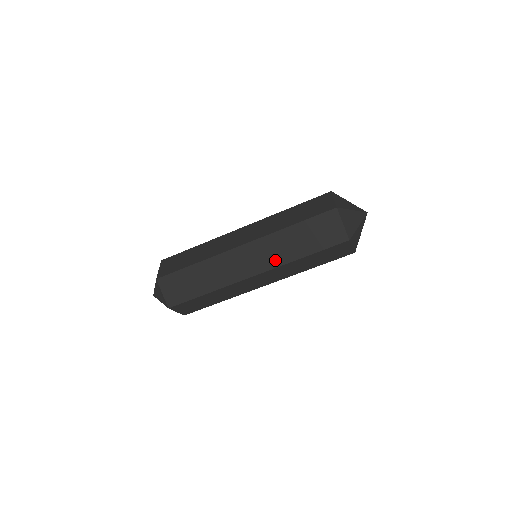
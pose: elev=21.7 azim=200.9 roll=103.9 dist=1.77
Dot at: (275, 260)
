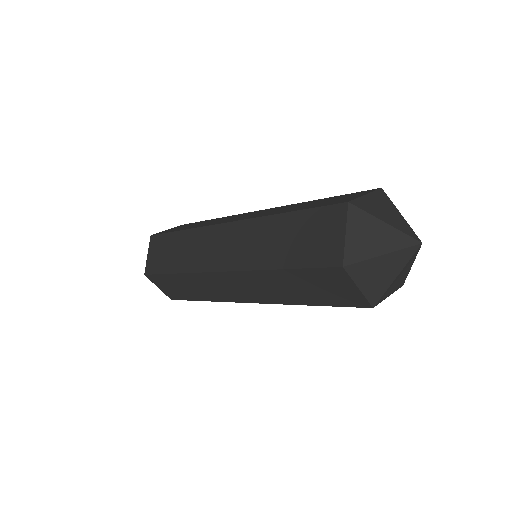
Dot at: (246, 259)
